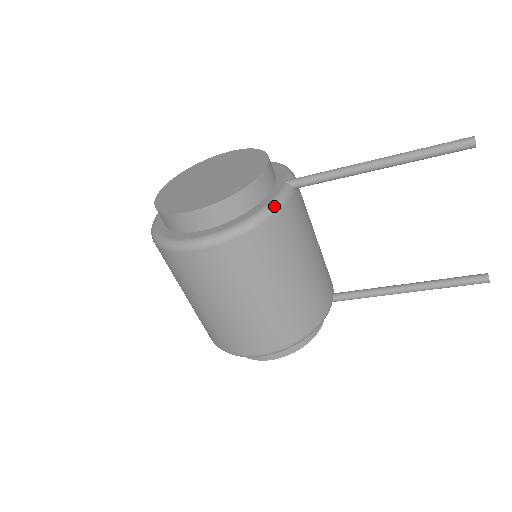
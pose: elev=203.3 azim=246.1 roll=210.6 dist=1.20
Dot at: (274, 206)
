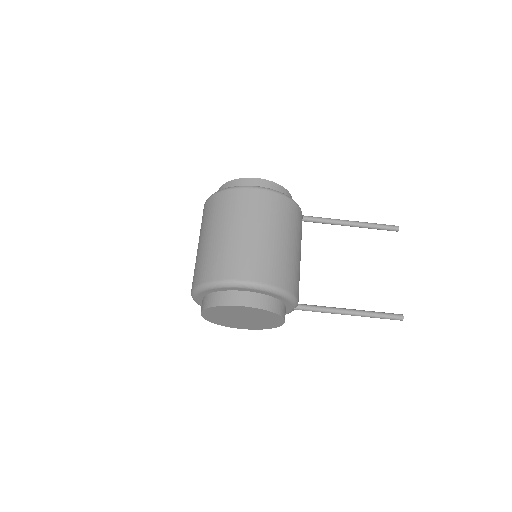
Dot at: occluded
